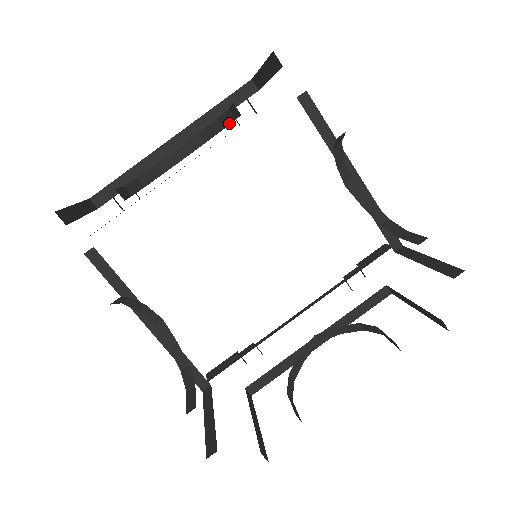
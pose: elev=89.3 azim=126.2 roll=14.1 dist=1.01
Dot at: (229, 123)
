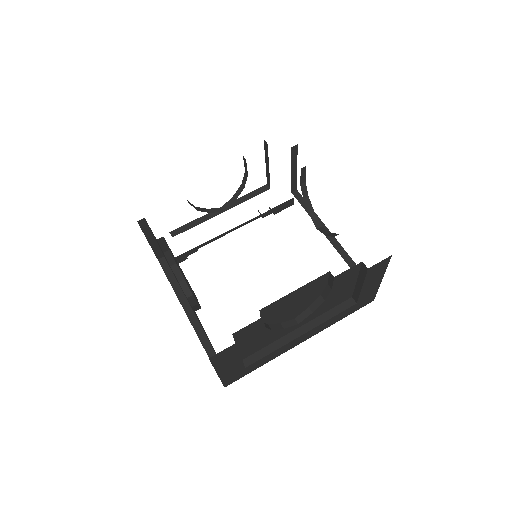
Dot at: occluded
